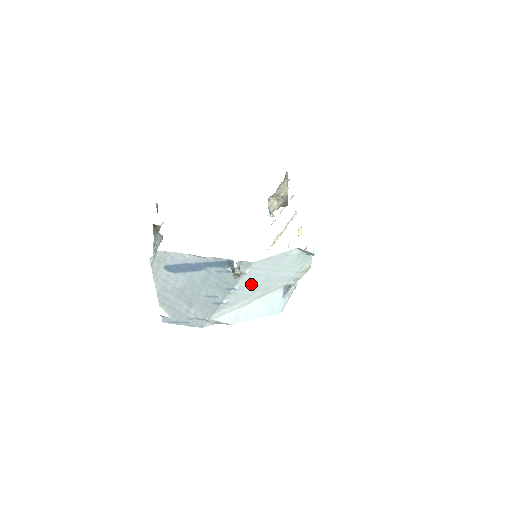
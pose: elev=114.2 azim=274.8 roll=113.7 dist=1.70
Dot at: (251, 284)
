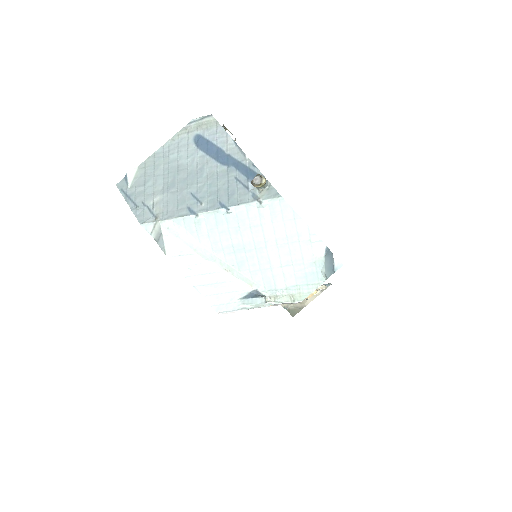
Dot at: (243, 231)
